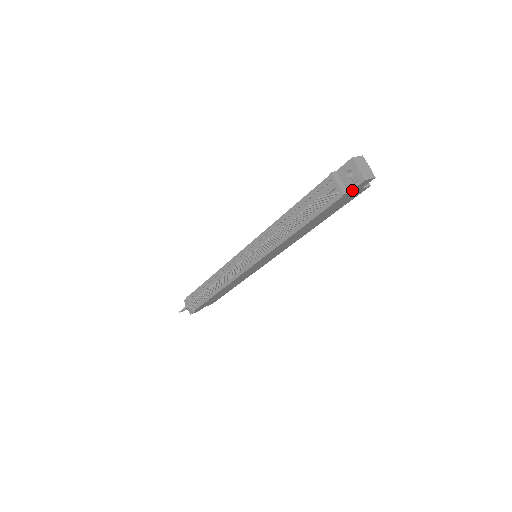
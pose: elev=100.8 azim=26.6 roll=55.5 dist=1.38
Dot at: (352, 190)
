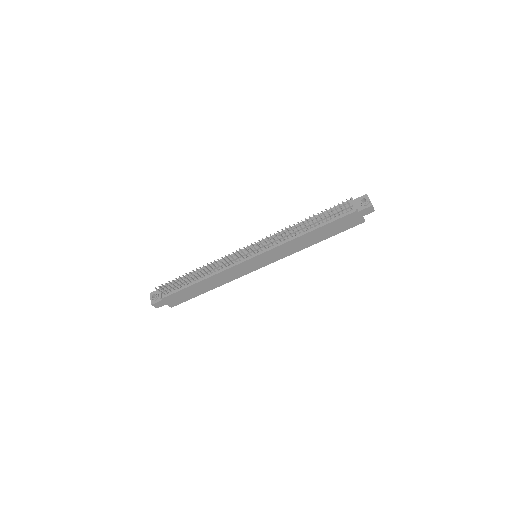
Dot at: (361, 210)
